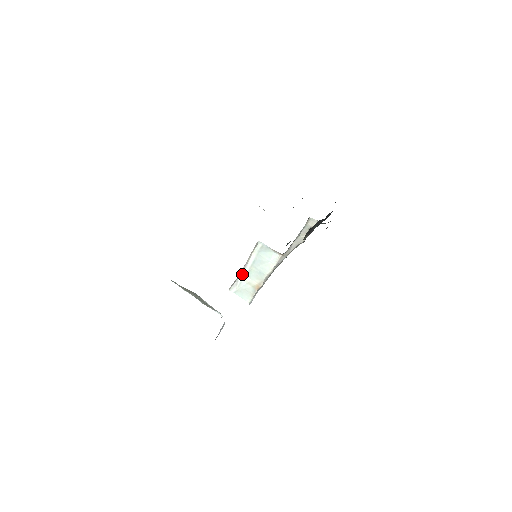
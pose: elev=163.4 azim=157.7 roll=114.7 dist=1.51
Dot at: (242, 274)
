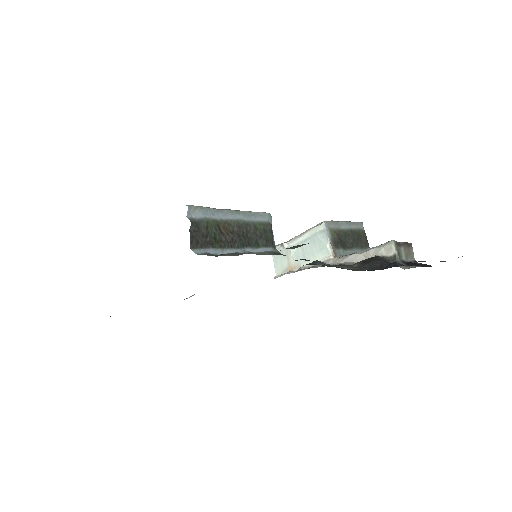
Dot at: (288, 243)
